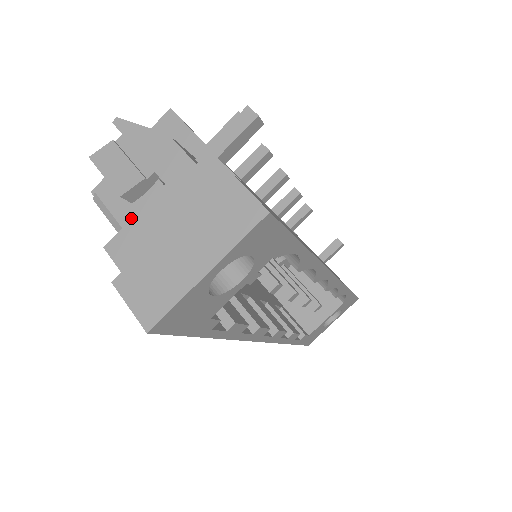
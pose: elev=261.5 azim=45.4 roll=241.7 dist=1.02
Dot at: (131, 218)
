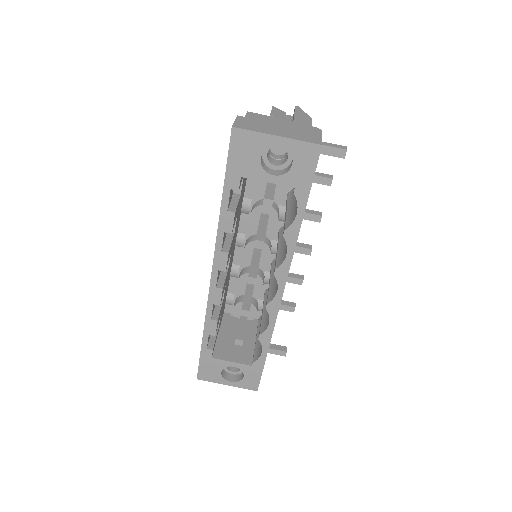
Dot at: occluded
